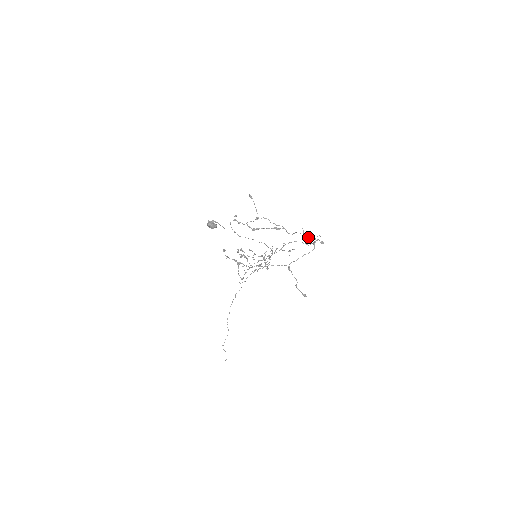
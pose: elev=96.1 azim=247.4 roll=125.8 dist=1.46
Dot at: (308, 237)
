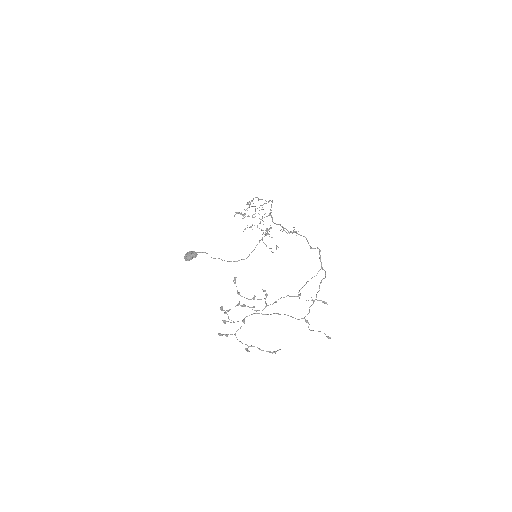
Dot at: occluded
